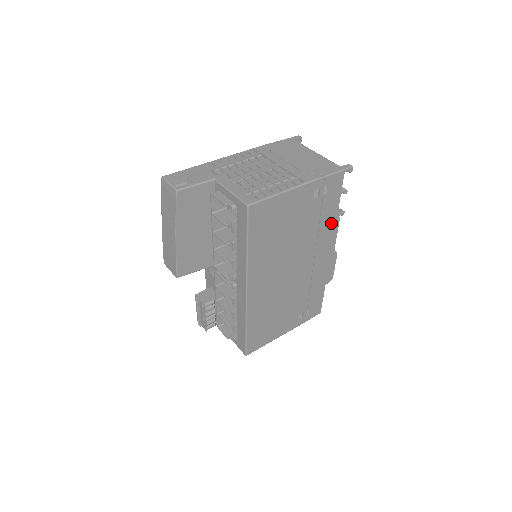
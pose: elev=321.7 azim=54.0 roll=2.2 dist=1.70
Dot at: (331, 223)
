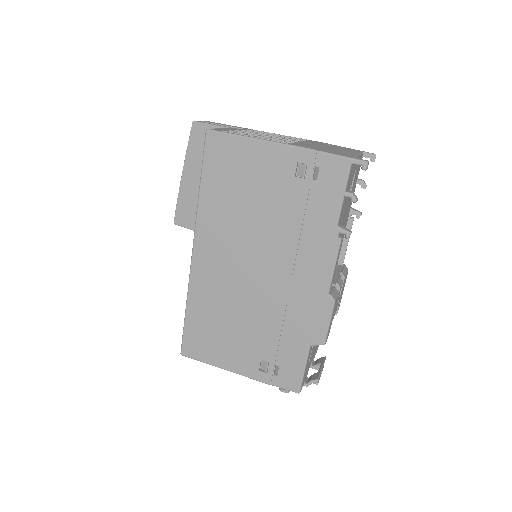
Dot at: (325, 236)
